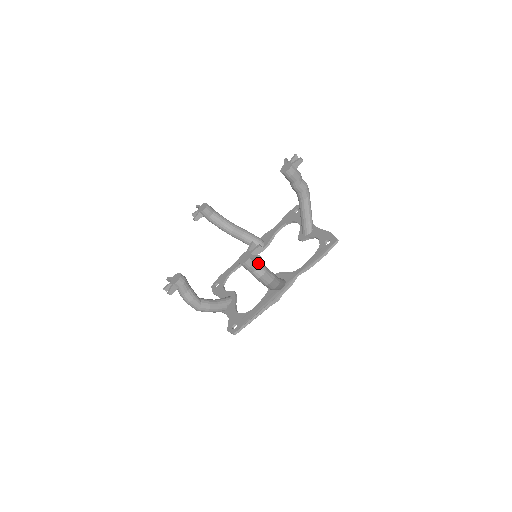
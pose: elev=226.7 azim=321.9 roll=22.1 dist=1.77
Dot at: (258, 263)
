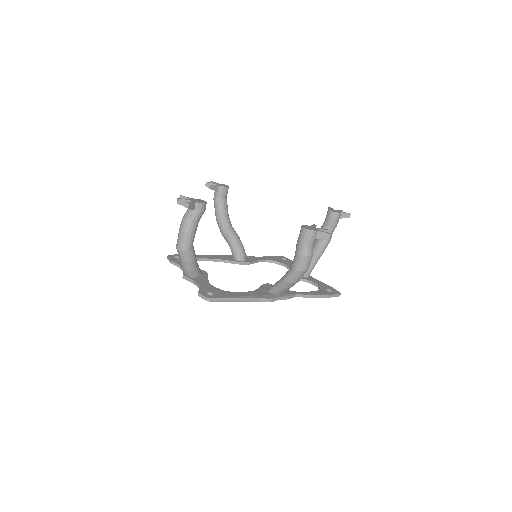
Dot at: (314, 243)
